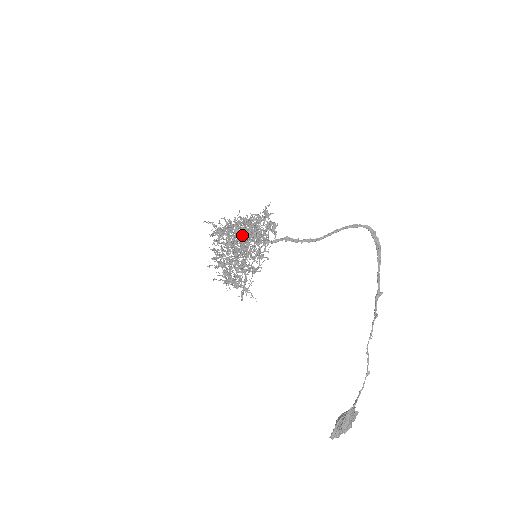
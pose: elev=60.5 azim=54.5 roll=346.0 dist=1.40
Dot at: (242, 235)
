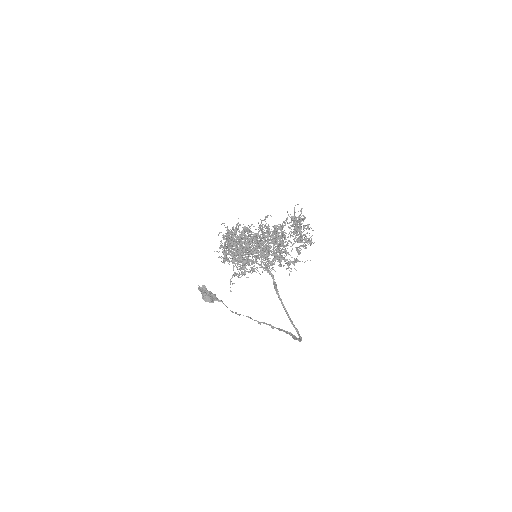
Dot at: (242, 275)
